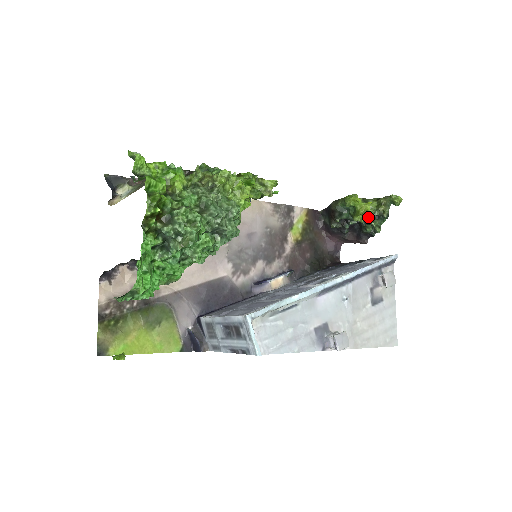
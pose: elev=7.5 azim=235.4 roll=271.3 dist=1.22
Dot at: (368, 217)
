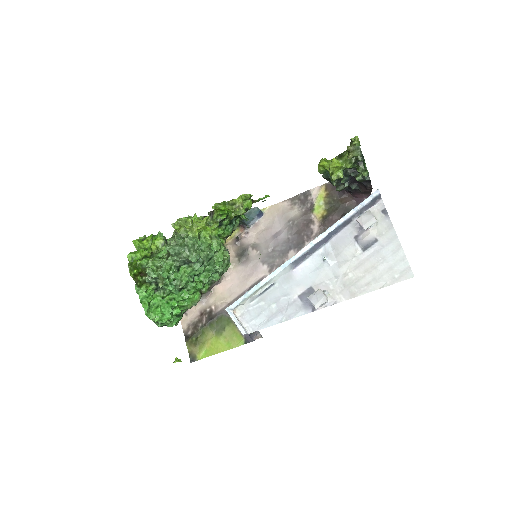
Dot at: (353, 167)
